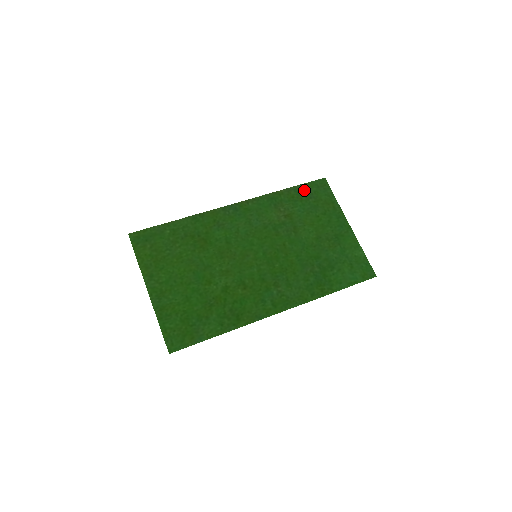
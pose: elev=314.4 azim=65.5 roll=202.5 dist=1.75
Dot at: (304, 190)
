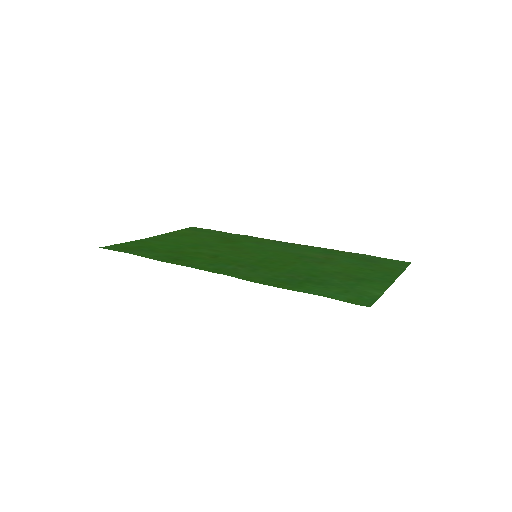
Dot at: (372, 259)
